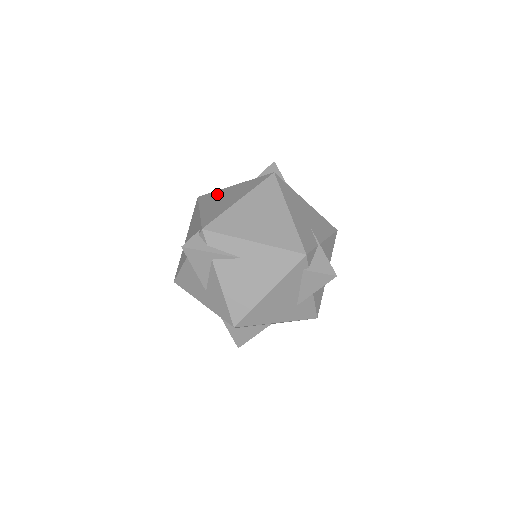
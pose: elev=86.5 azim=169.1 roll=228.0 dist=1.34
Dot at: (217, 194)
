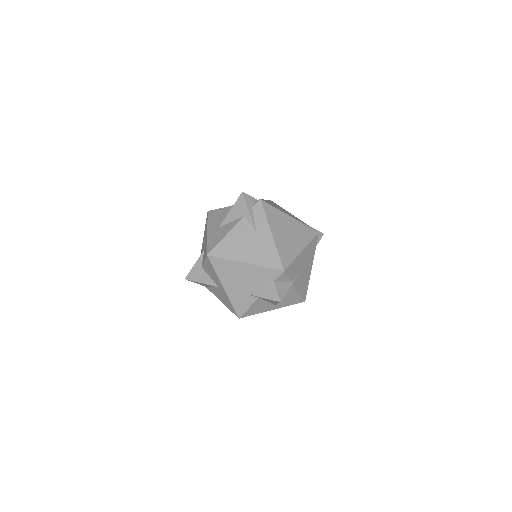
Dot at: (282, 208)
